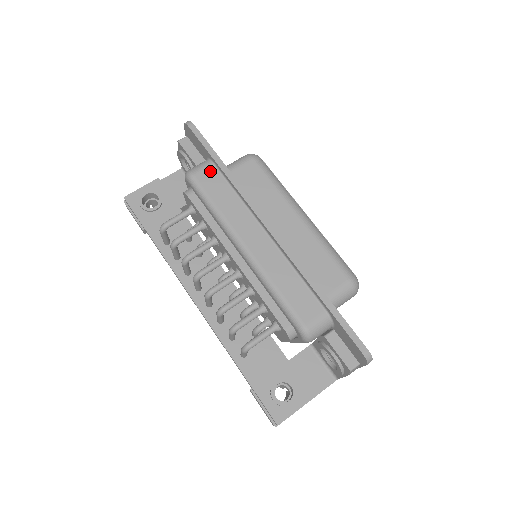
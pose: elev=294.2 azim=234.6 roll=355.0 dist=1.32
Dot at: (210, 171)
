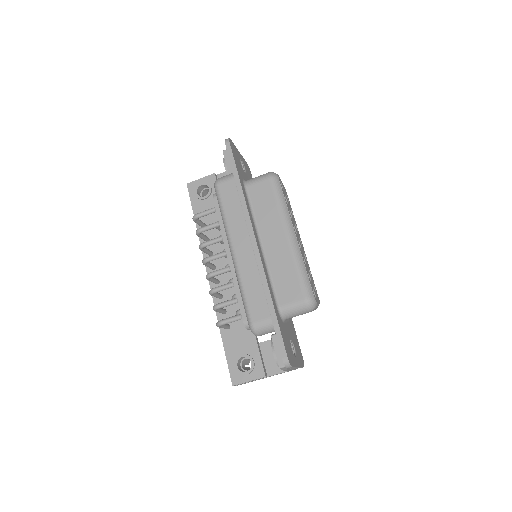
Dot at: (230, 183)
